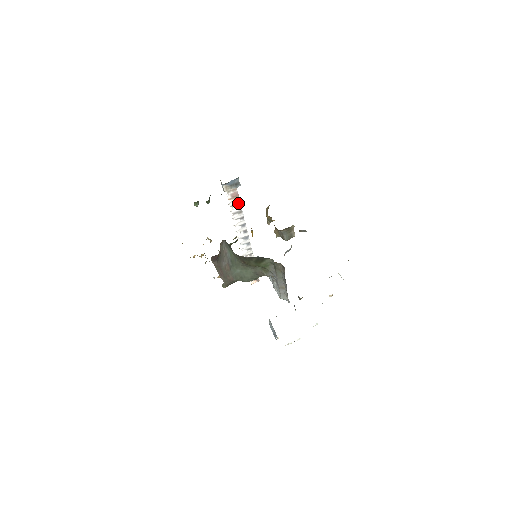
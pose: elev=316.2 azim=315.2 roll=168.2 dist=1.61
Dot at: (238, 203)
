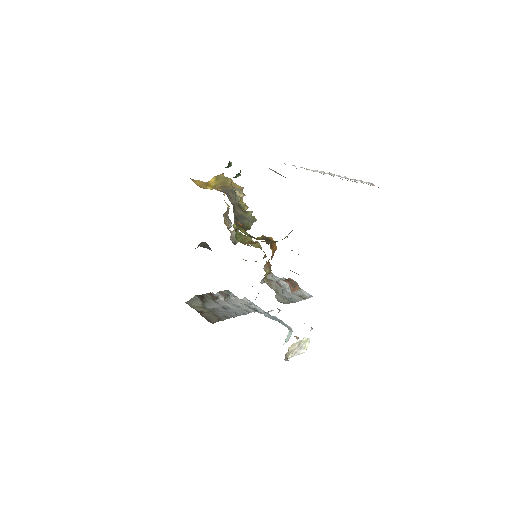
Dot at: occluded
